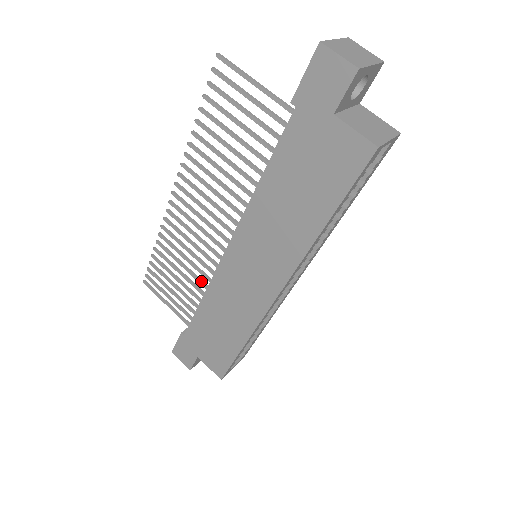
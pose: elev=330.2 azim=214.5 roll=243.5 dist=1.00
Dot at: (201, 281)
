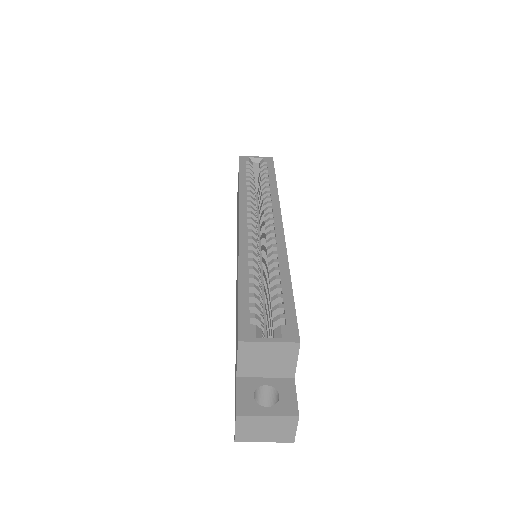
Dot at: occluded
